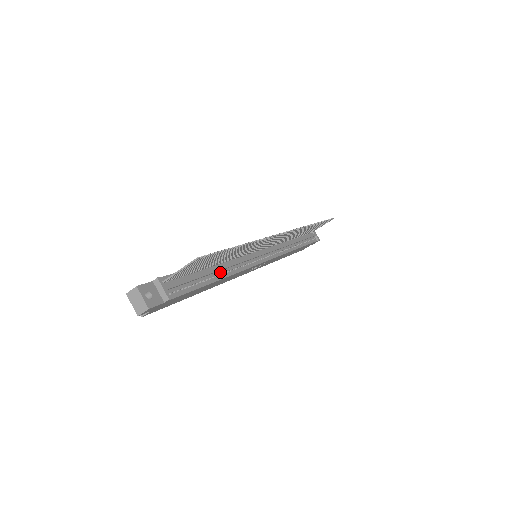
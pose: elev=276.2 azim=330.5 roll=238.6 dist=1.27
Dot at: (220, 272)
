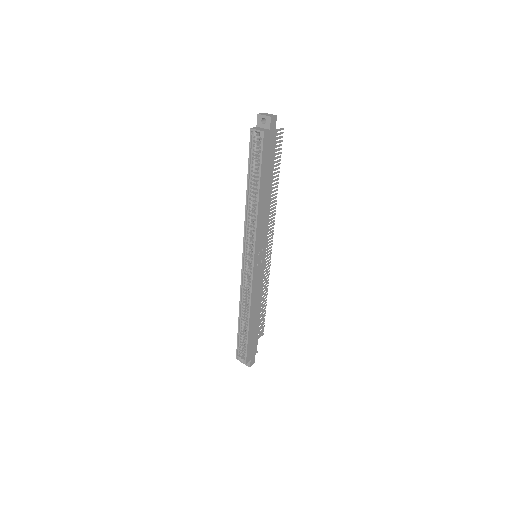
Dot at: occluded
